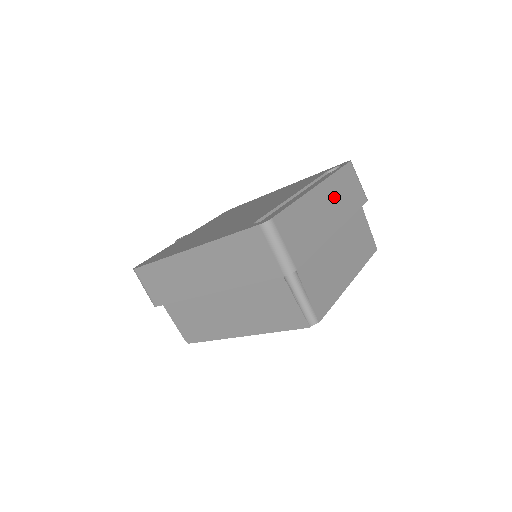
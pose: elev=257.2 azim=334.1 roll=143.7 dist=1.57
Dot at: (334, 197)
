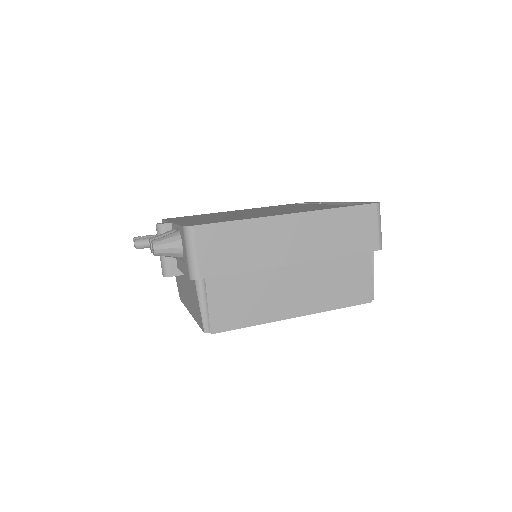
Dot at: occluded
